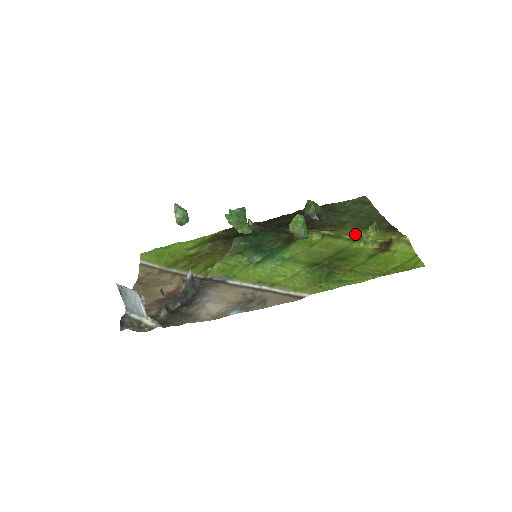
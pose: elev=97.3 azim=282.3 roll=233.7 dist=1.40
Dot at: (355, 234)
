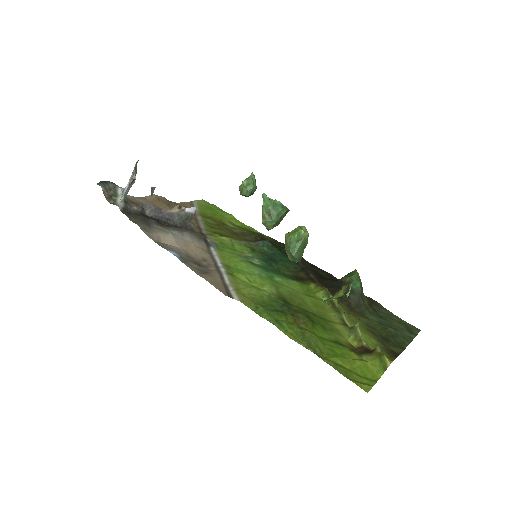
Dot at: occluded
